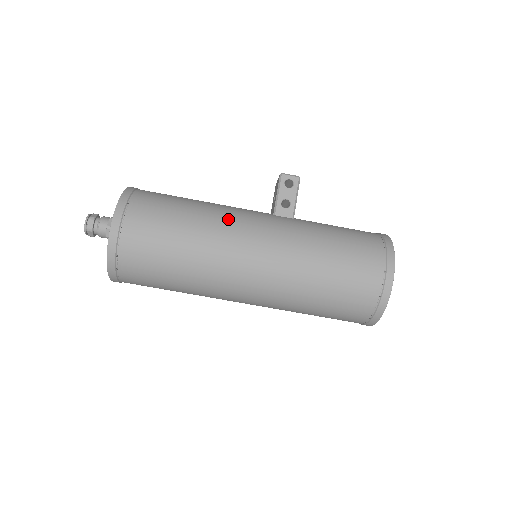
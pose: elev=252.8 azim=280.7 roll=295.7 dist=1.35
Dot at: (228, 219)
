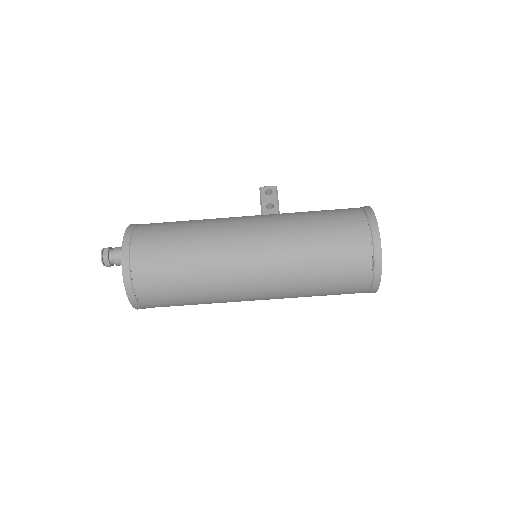
Dot at: (221, 220)
